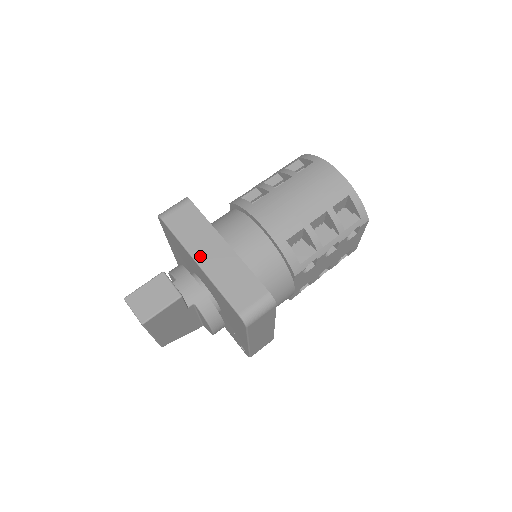
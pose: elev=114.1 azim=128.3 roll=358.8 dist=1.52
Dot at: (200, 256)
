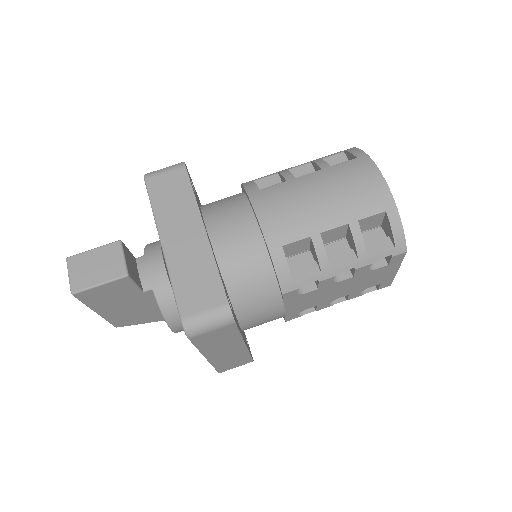
Dot at: (167, 234)
